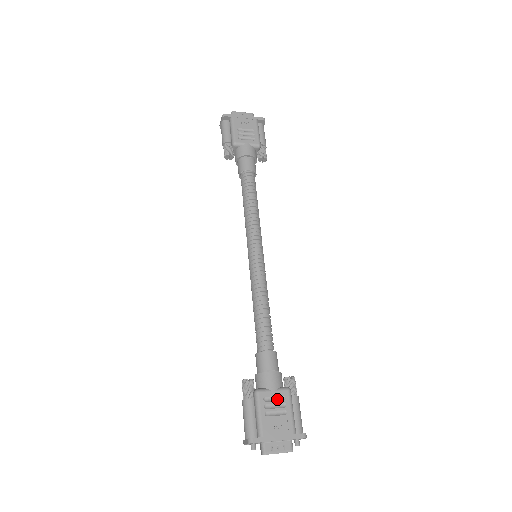
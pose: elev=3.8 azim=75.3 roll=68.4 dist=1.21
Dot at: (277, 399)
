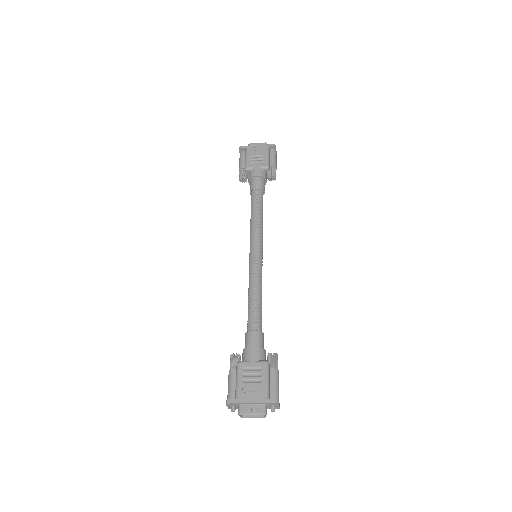
Dot at: (255, 369)
